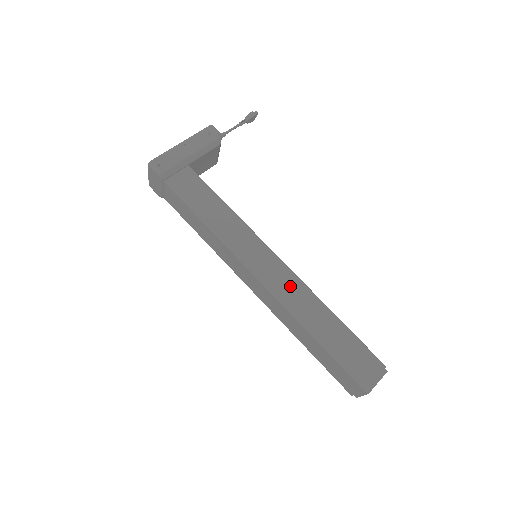
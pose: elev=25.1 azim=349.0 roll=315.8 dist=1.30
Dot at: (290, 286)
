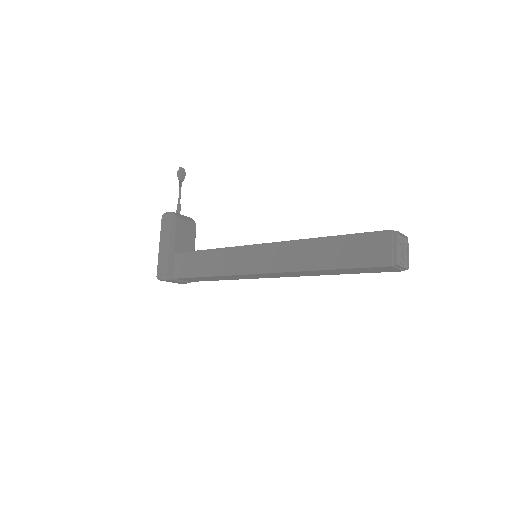
Dot at: (283, 254)
